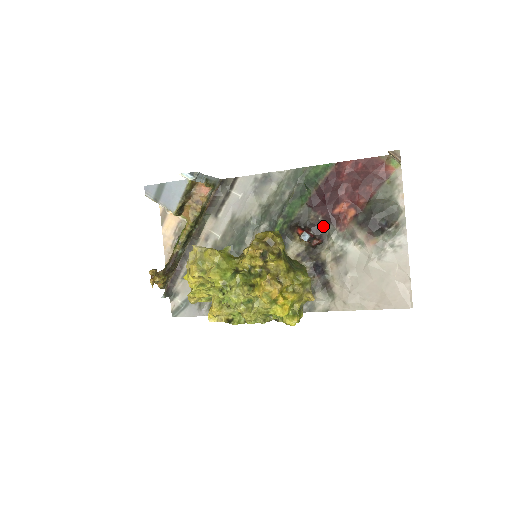
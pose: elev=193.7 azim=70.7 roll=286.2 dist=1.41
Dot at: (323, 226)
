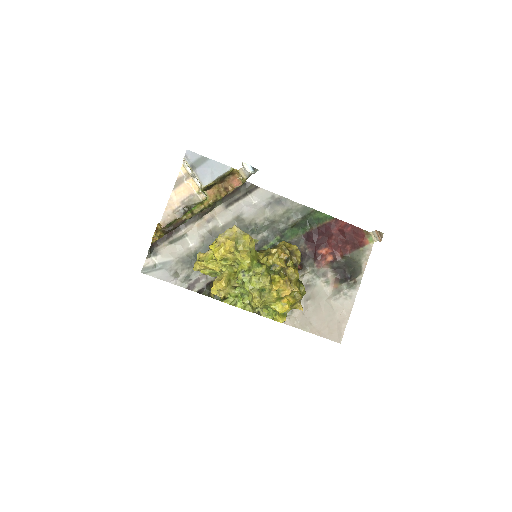
Dot at: (307, 258)
